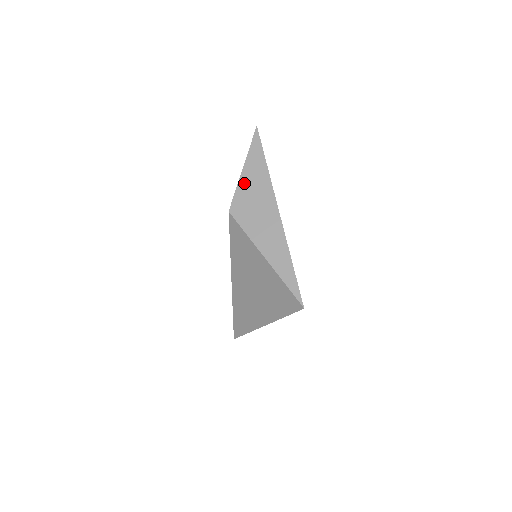
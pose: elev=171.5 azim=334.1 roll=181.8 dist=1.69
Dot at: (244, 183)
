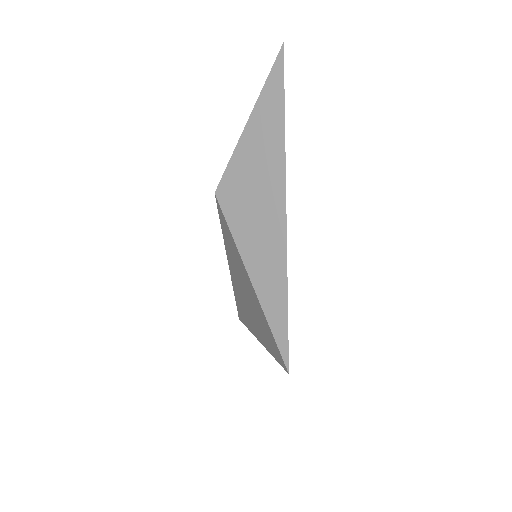
Dot at: (244, 151)
